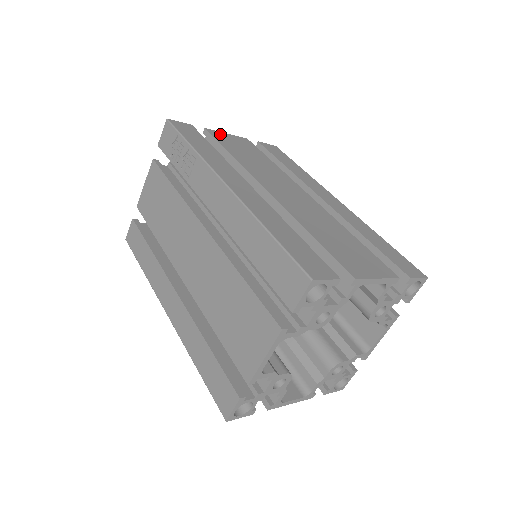
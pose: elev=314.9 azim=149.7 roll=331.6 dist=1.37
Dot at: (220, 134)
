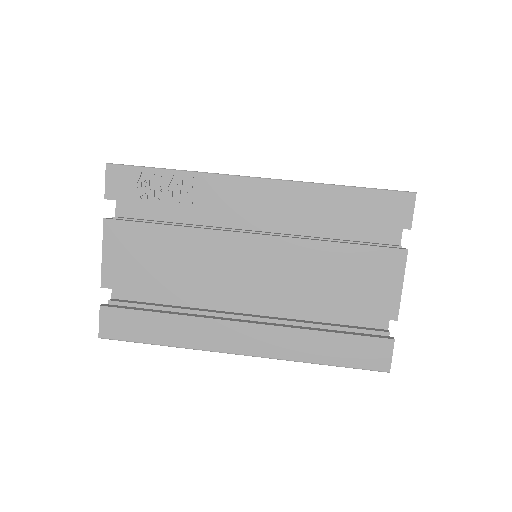
Dot at: occluded
